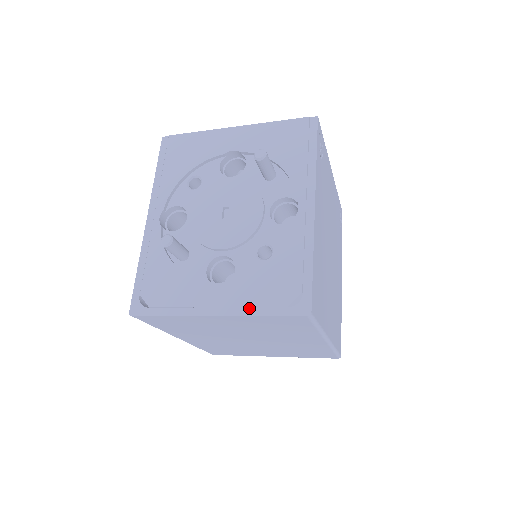
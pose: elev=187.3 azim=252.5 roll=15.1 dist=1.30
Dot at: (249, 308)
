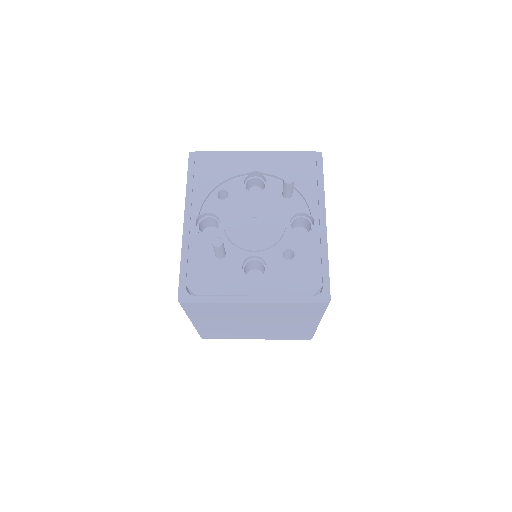
Dot at: (282, 297)
